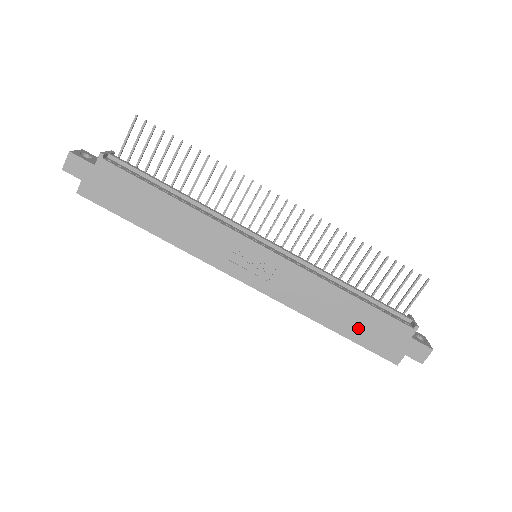
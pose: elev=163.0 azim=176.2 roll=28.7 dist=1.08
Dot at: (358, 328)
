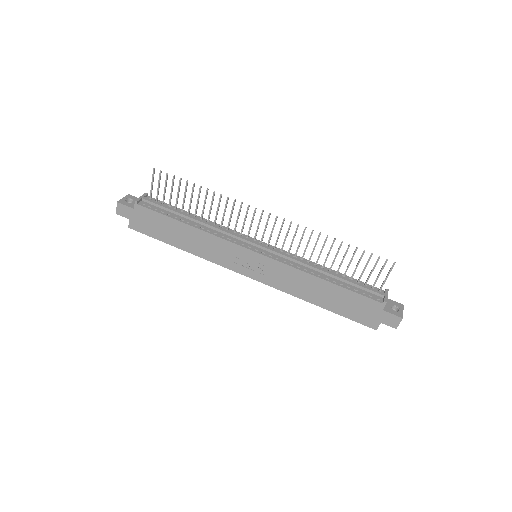
Dot at: (339, 305)
